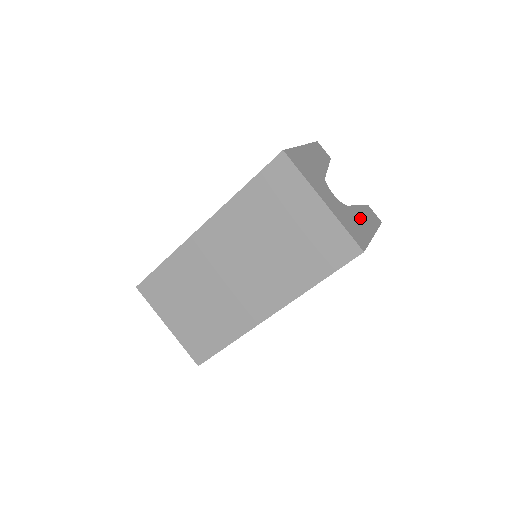
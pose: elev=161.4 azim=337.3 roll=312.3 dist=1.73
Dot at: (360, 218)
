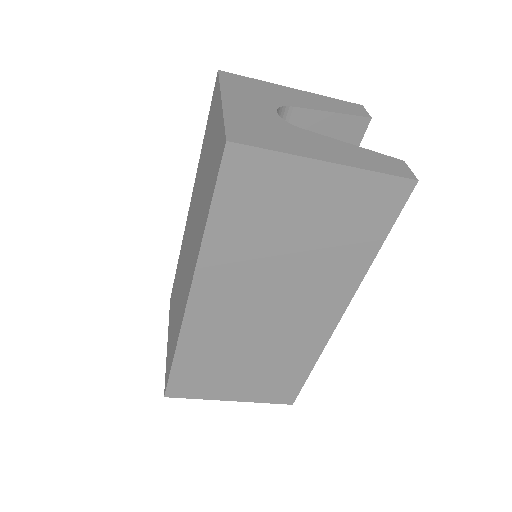
Dot at: (319, 144)
